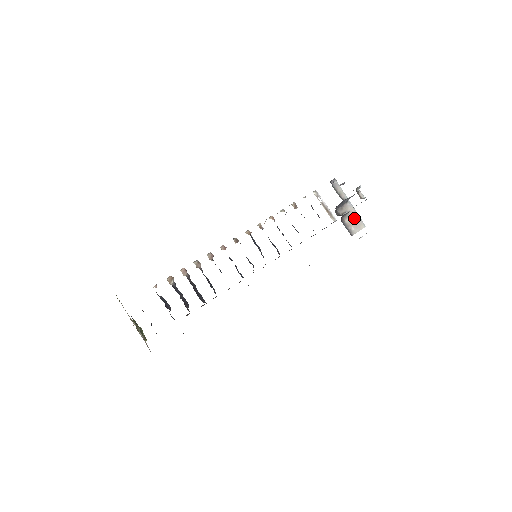
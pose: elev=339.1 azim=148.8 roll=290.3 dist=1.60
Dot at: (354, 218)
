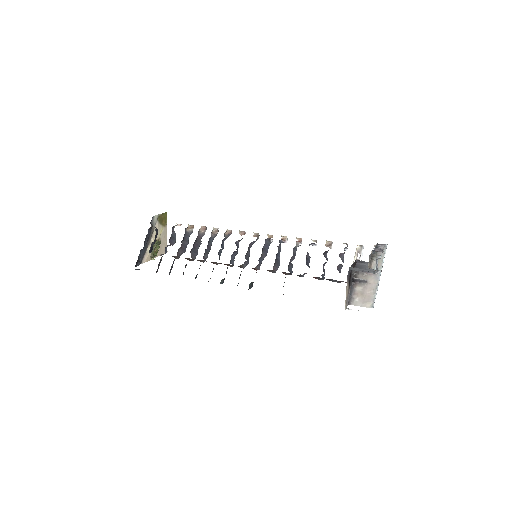
Dot at: (368, 292)
